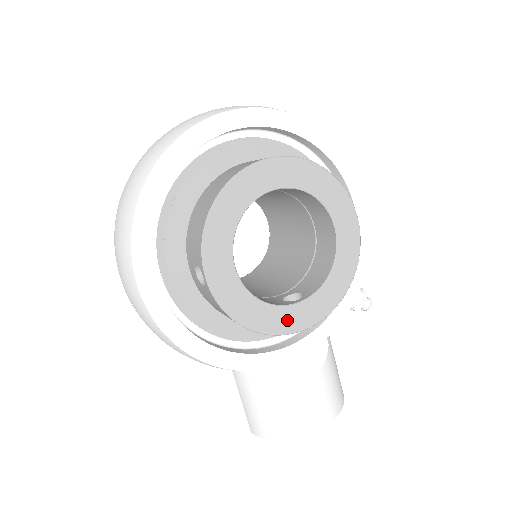
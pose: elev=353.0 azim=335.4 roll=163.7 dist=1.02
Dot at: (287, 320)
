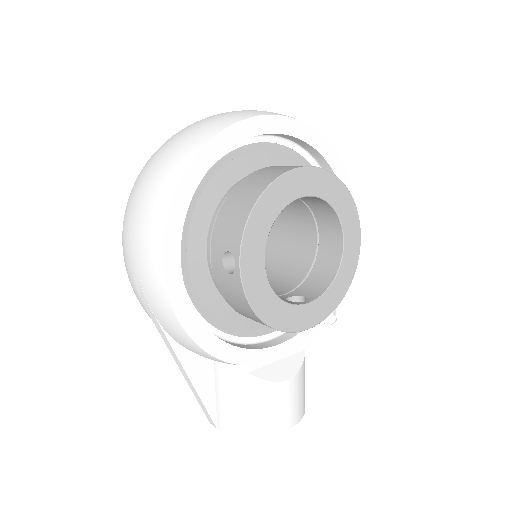
Dot at: (293, 319)
